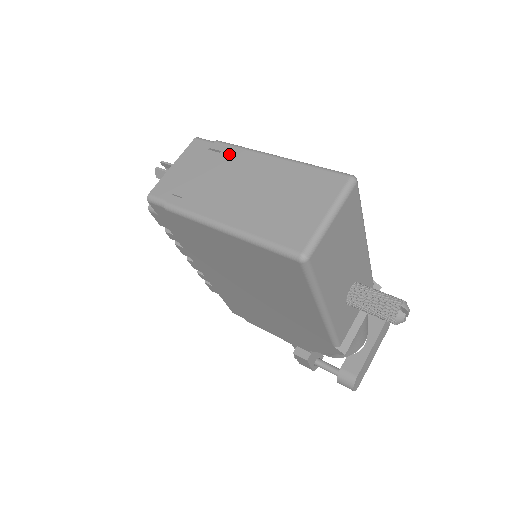
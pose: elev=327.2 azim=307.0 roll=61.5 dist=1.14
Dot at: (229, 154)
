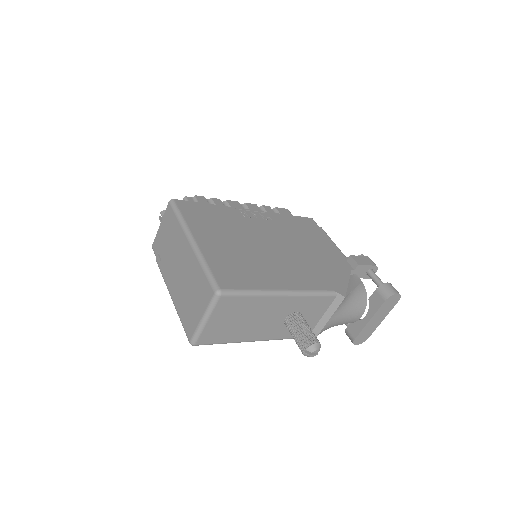
Dot at: (177, 231)
